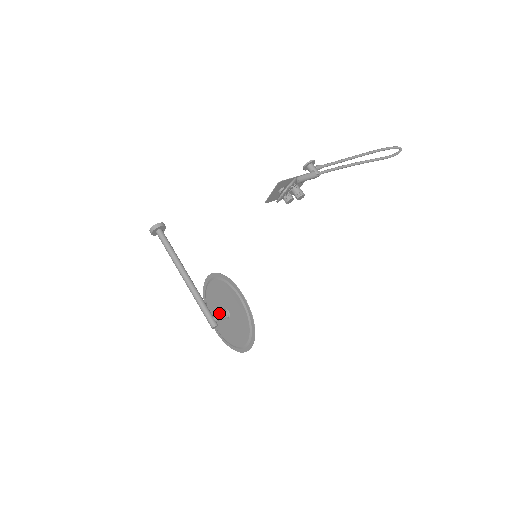
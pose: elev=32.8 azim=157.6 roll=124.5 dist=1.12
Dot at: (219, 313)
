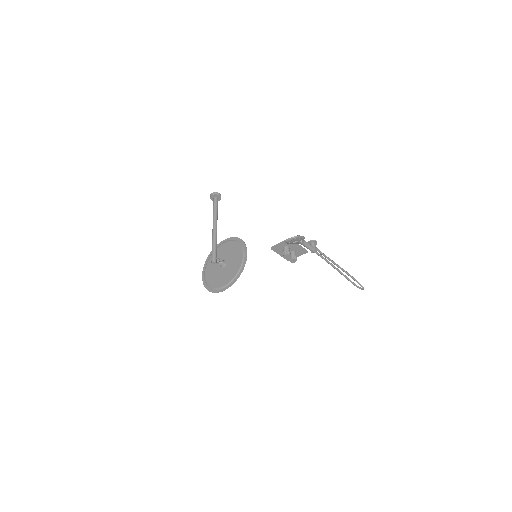
Dot at: (220, 260)
